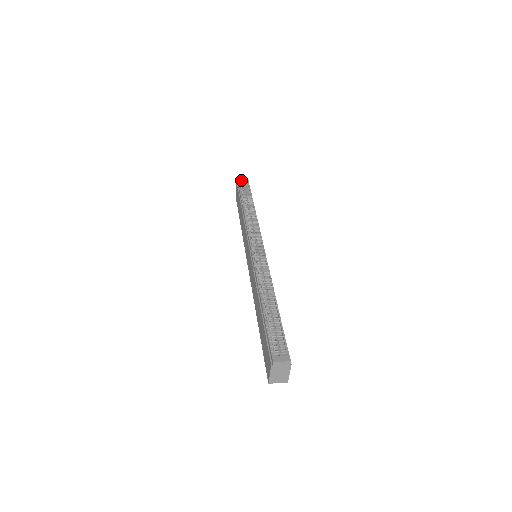
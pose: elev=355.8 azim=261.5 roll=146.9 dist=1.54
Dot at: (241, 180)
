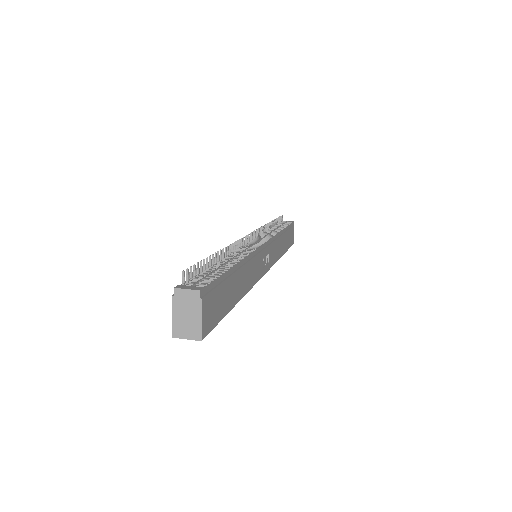
Dot at: (284, 221)
